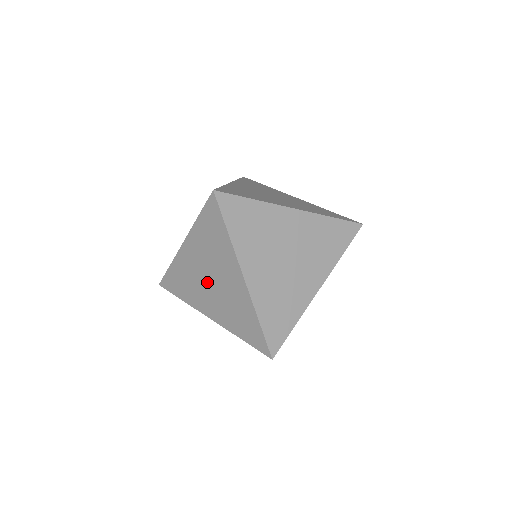
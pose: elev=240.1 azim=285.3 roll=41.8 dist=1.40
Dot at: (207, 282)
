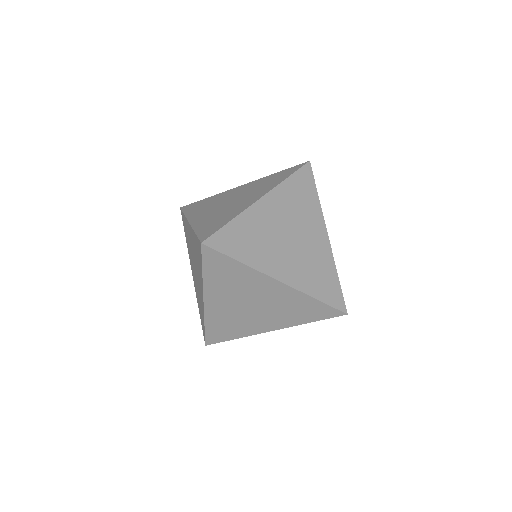
Dot at: (225, 202)
